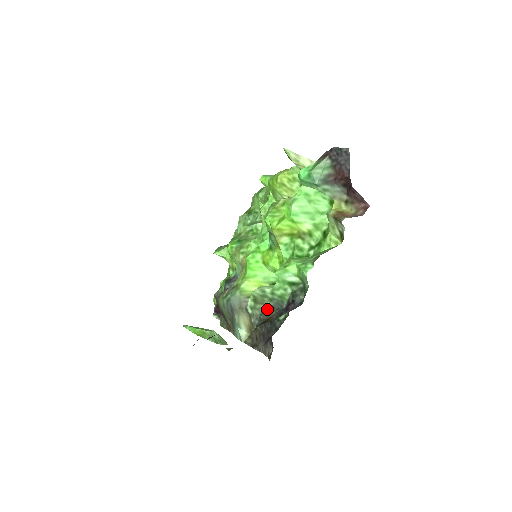
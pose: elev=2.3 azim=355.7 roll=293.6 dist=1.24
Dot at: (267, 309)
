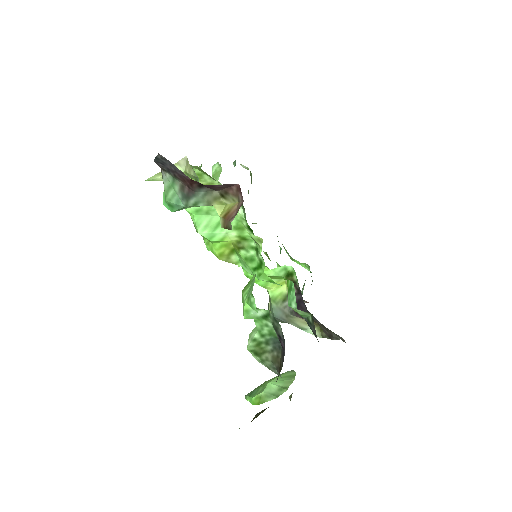
Dot at: (272, 355)
